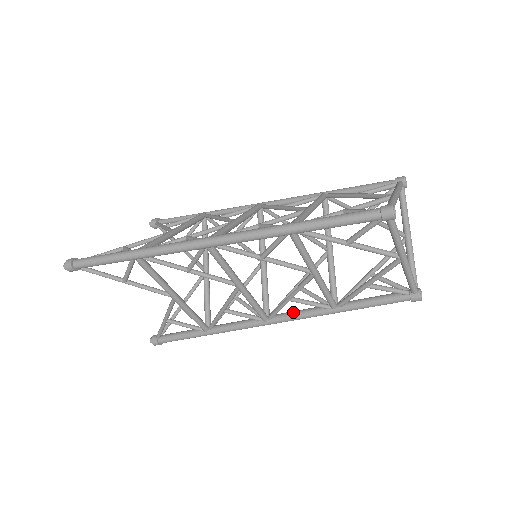
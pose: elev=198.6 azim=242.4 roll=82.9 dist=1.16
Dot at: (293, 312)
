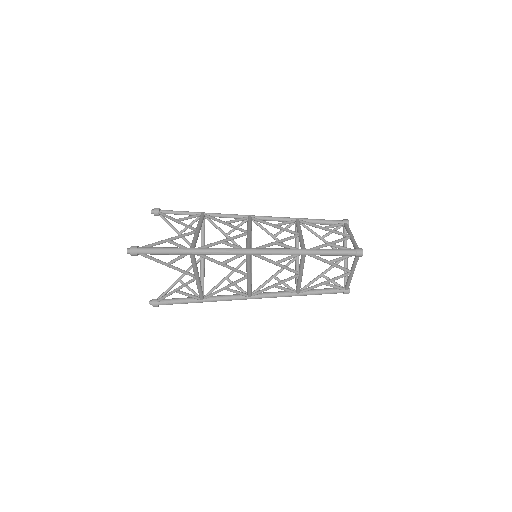
Dot at: (270, 293)
